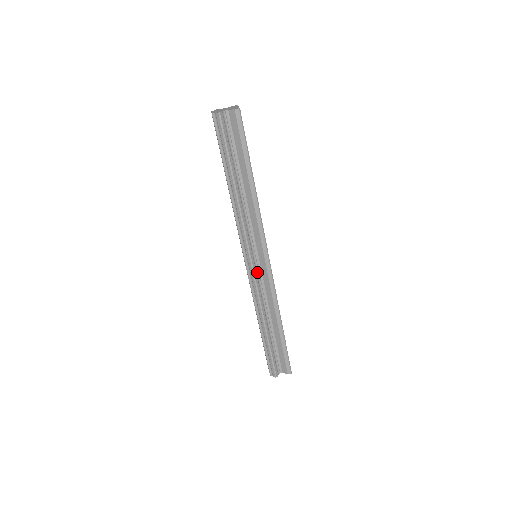
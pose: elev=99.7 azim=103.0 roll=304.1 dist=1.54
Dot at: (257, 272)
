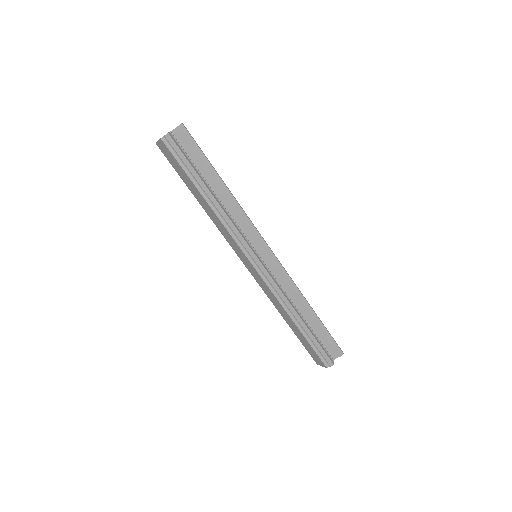
Dot at: (266, 268)
